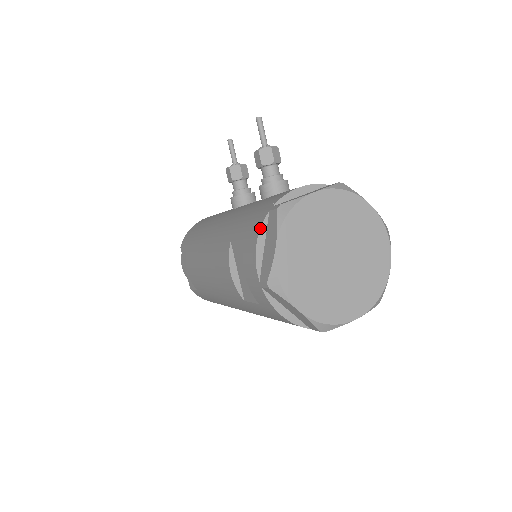
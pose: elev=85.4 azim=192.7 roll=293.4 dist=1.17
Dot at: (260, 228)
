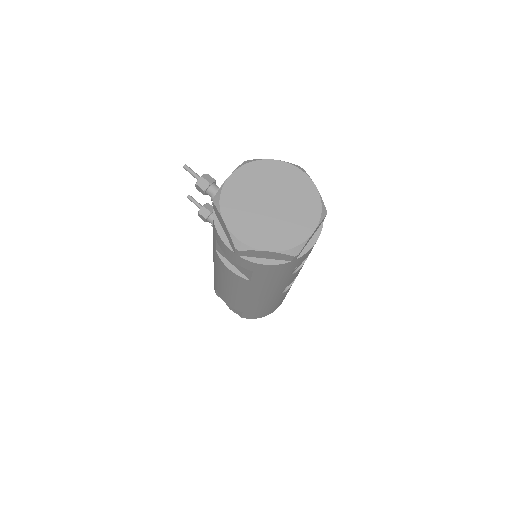
Dot at: (213, 222)
